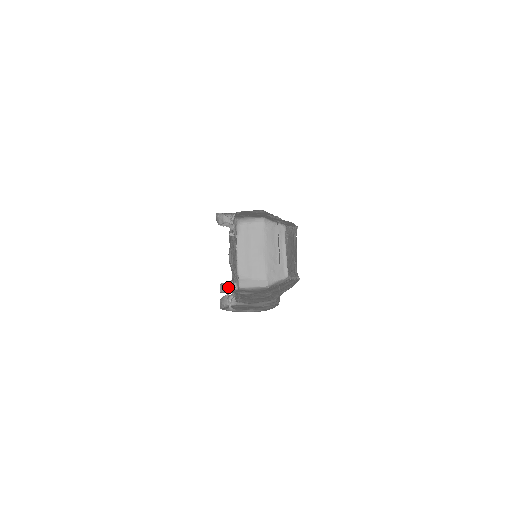
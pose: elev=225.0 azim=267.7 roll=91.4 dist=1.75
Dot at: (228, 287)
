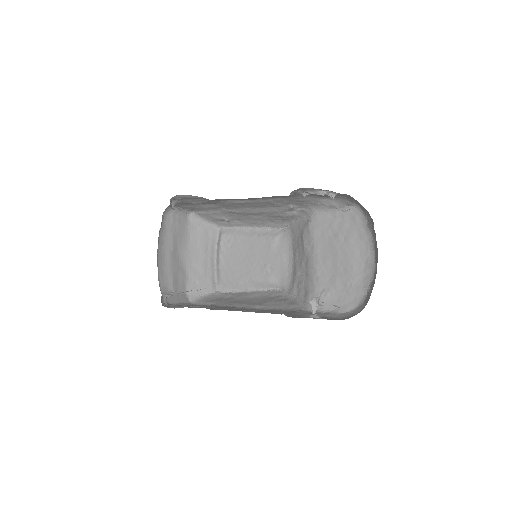
Dot at: (162, 301)
